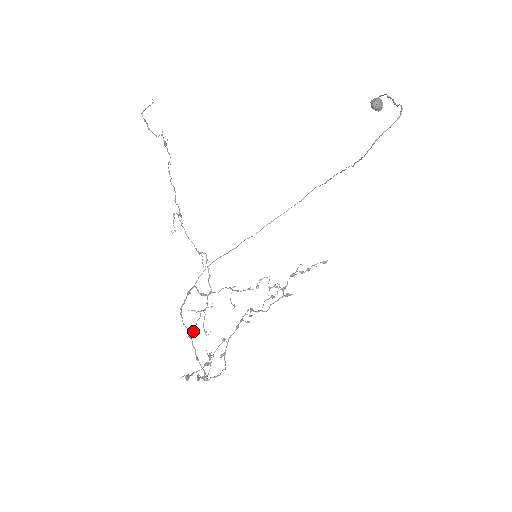
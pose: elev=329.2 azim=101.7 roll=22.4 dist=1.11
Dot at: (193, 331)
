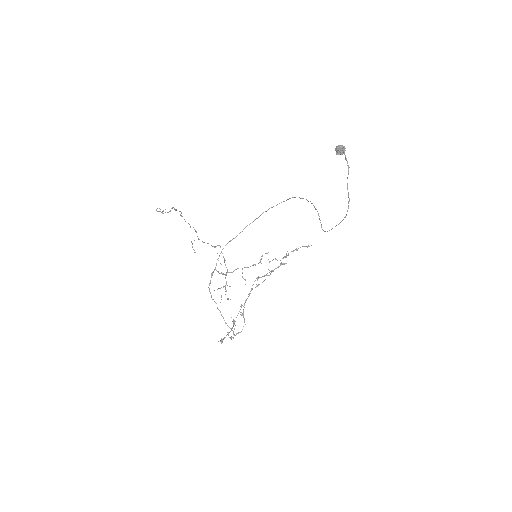
Dot at: (220, 302)
